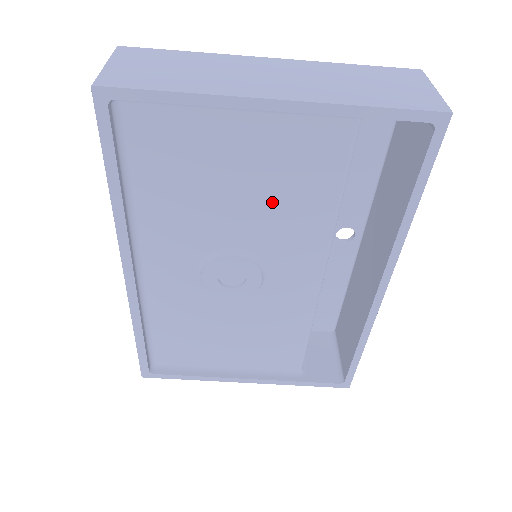
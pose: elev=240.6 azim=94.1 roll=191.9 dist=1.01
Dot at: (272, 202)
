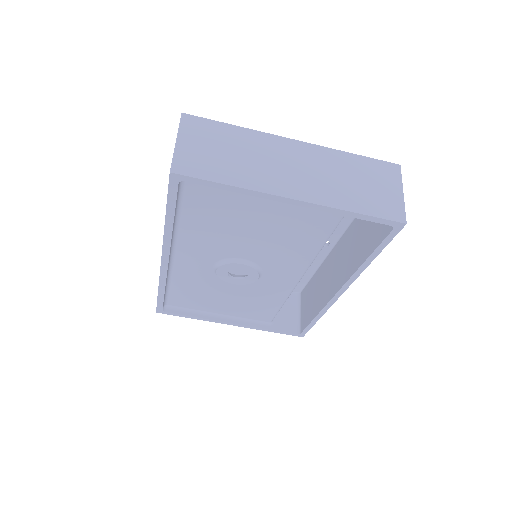
Dot at: (277, 241)
